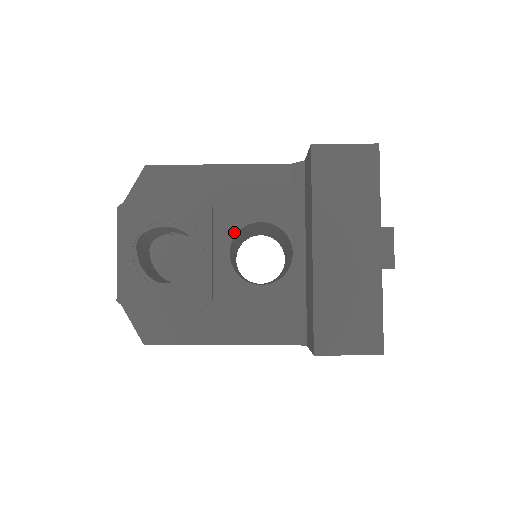
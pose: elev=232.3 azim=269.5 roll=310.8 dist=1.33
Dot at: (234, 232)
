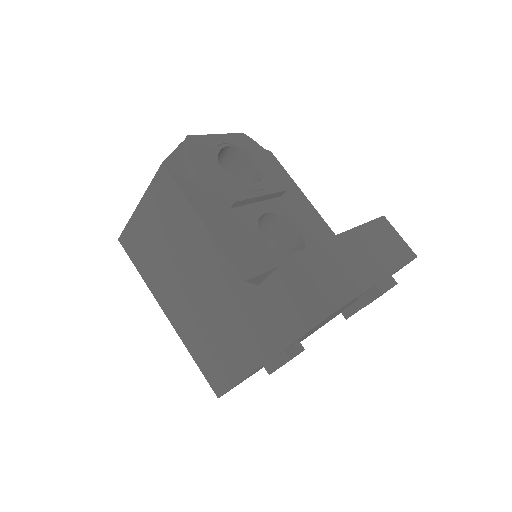
Dot at: (280, 213)
